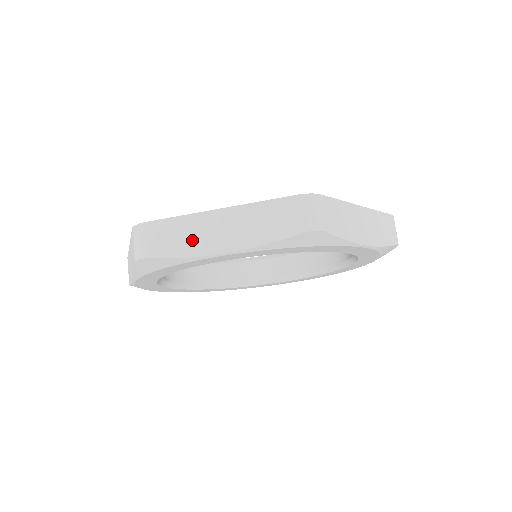
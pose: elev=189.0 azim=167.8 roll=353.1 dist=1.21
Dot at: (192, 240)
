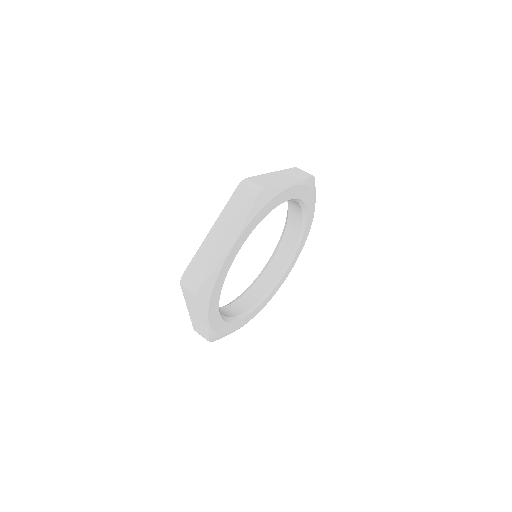
Dot at: (277, 181)
